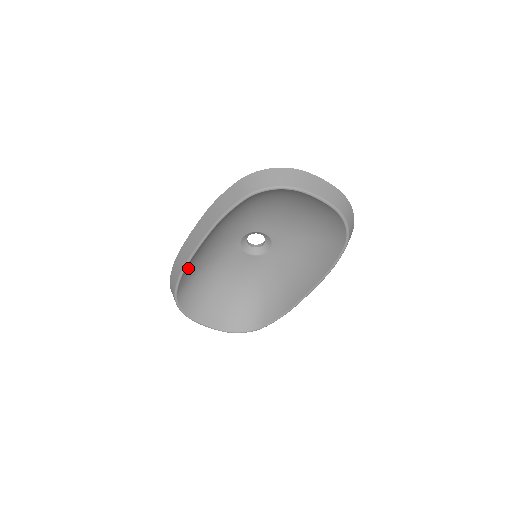
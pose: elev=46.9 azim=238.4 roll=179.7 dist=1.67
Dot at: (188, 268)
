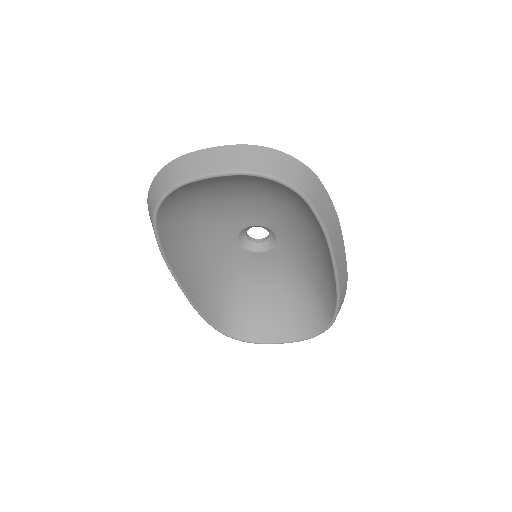
Dot at: (205, 303)
